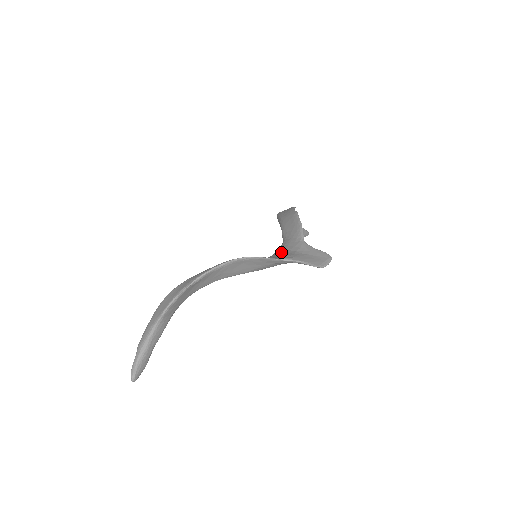
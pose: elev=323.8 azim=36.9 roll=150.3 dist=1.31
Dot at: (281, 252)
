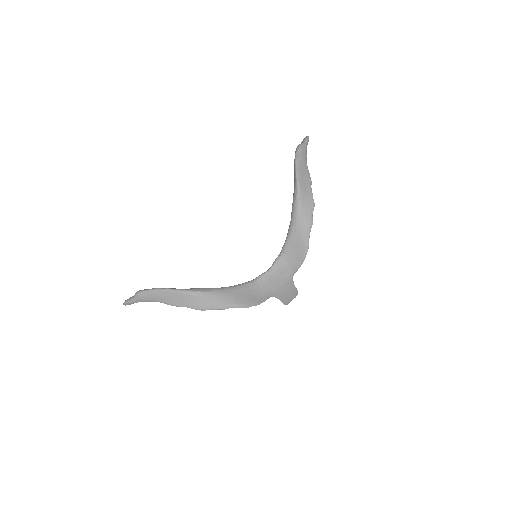
Dot at: (274, 278)
